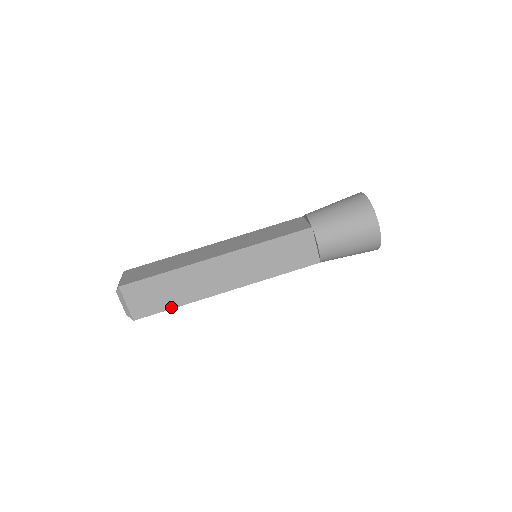
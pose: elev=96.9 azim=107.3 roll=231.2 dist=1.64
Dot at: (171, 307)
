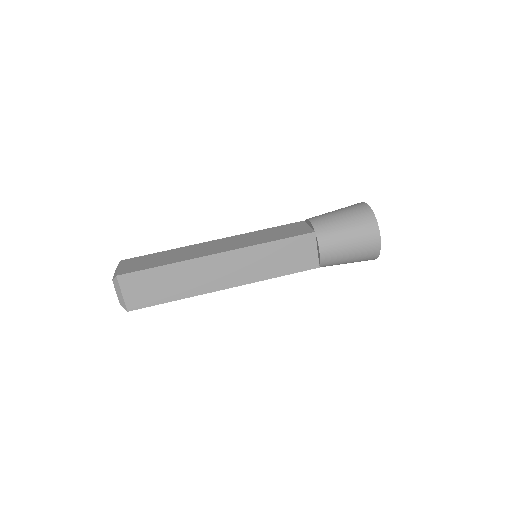
Dot at: (167, 301)
